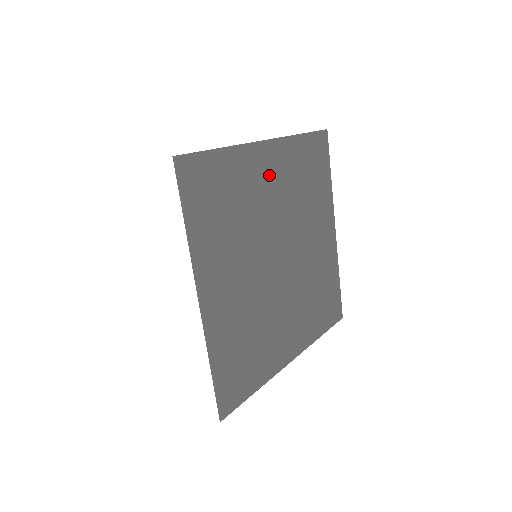
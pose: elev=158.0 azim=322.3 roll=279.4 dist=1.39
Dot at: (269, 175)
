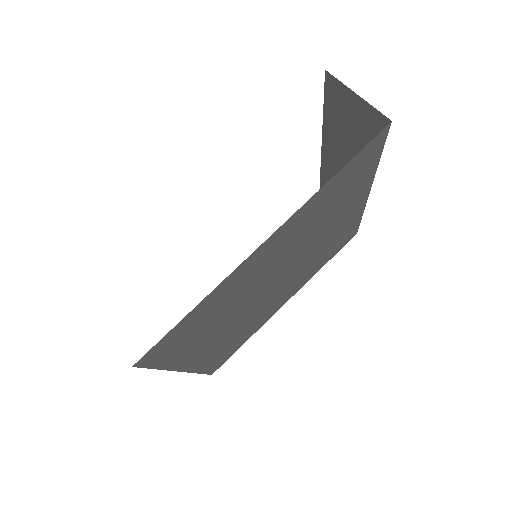
Dot at: (345, 216)
